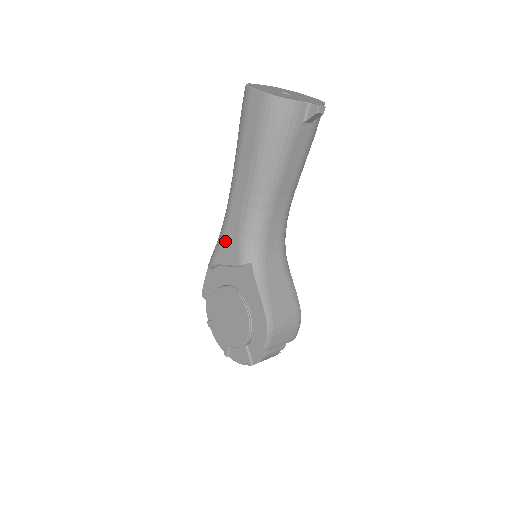
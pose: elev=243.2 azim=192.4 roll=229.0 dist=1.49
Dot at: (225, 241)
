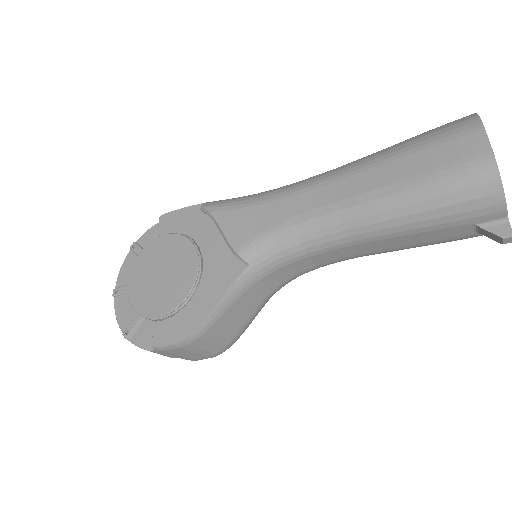
Dot at: (251, 211)
